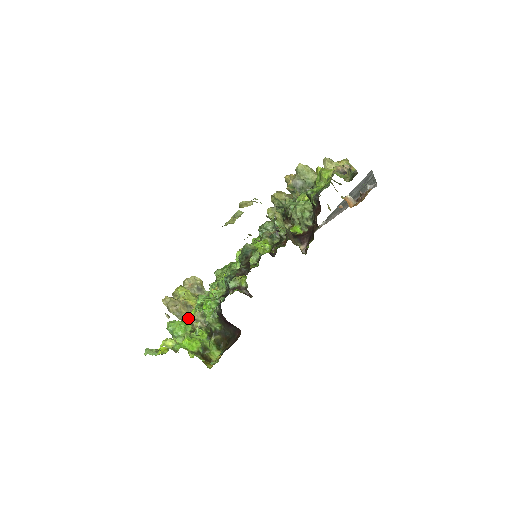
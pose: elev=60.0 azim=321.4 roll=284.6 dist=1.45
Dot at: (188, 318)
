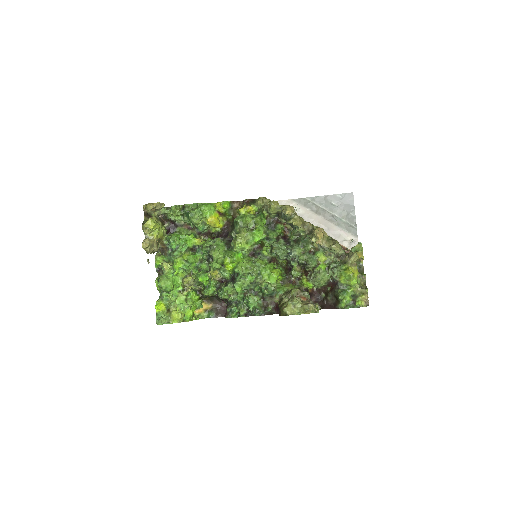
Dot at: (176, 274)
